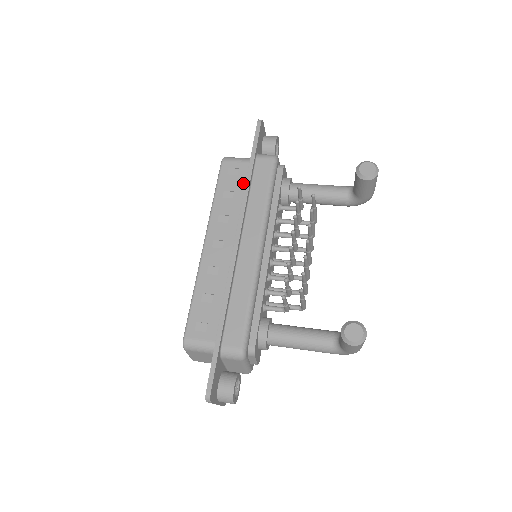
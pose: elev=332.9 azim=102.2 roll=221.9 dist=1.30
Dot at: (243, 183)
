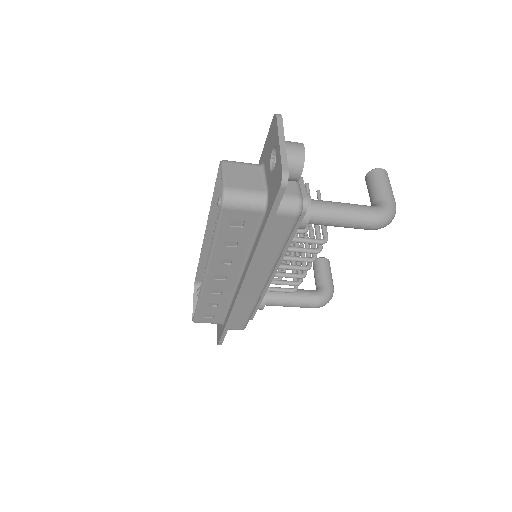
Dot at: occluded
